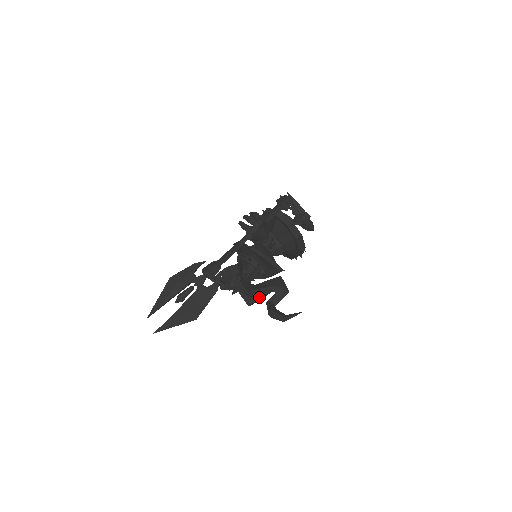
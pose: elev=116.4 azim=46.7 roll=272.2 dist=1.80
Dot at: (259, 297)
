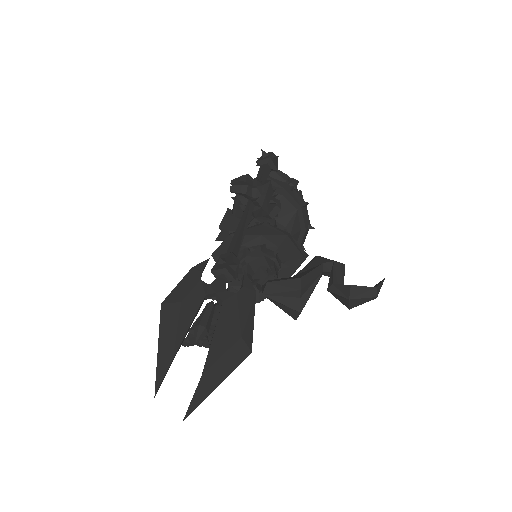
Dot at: (311, 290)
